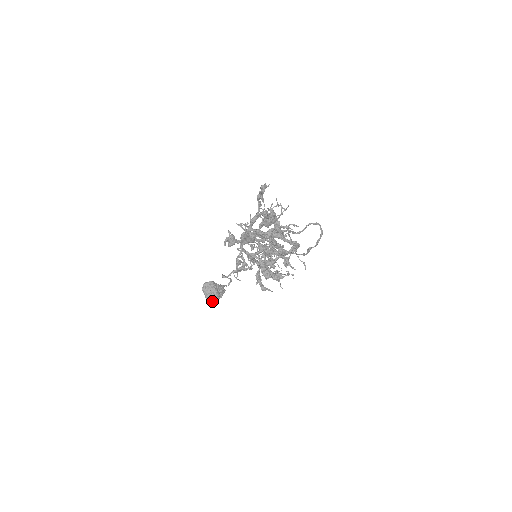
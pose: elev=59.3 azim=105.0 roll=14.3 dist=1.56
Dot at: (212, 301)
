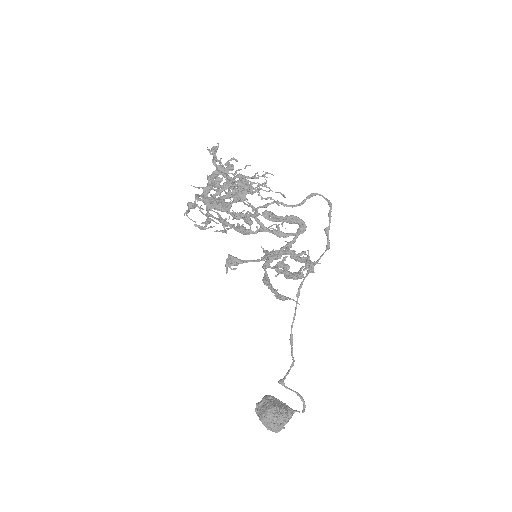
Dot at: (269, 421)
